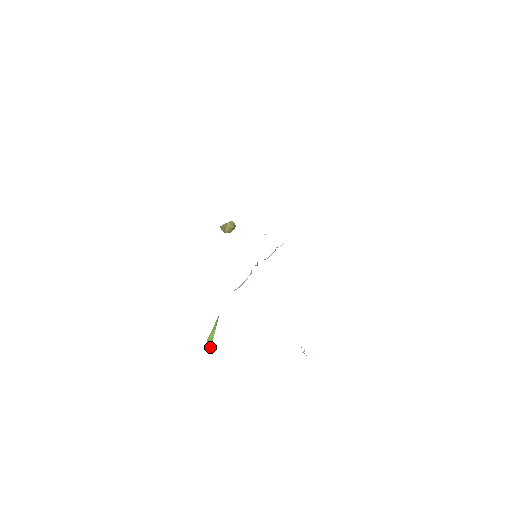
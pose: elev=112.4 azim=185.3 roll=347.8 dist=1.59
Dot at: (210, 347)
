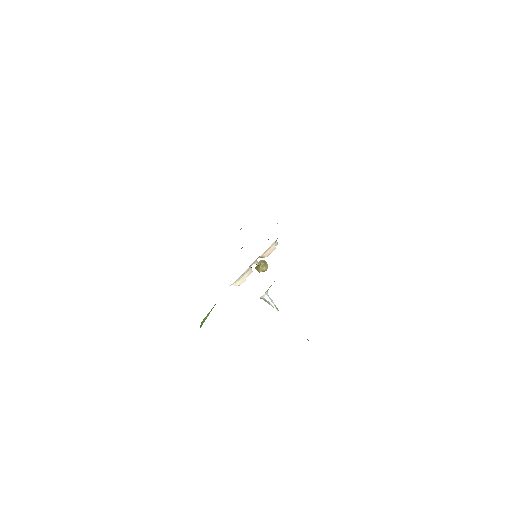
Dot at: (201, 325)
